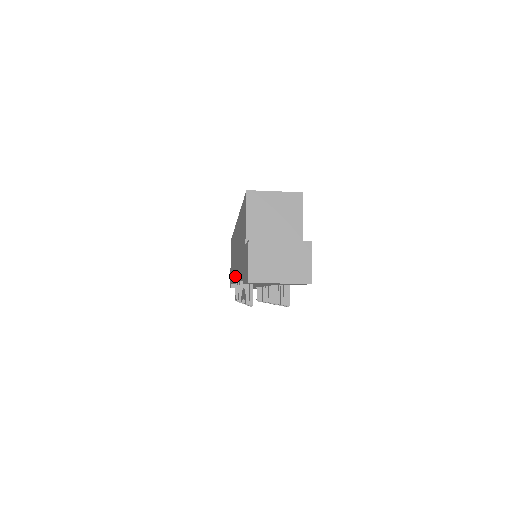
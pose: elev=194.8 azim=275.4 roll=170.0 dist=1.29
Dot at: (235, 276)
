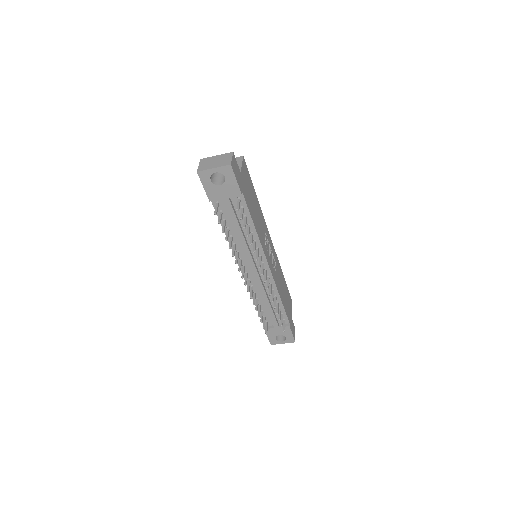
Dot at: (241, 269)
